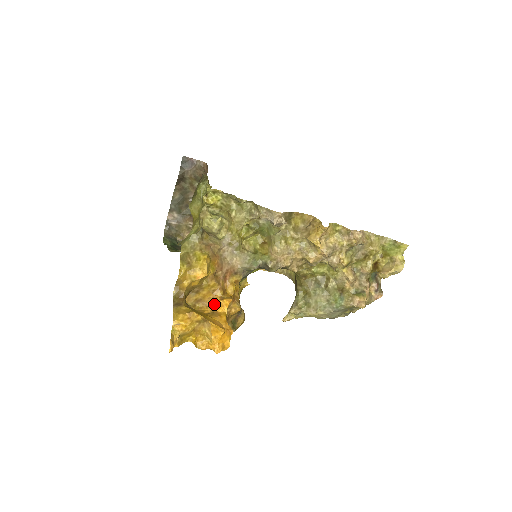
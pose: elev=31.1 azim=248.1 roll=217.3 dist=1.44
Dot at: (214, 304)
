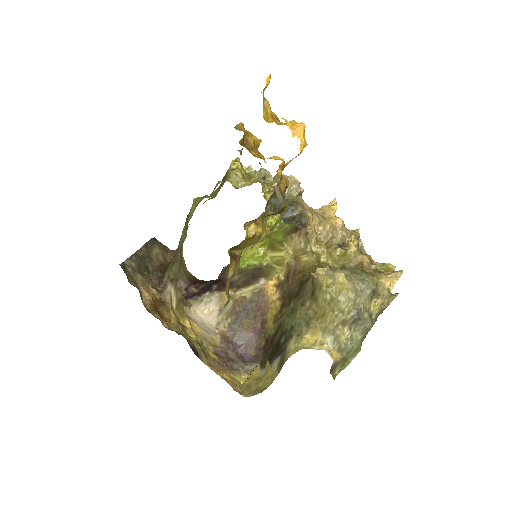
Dot at: occluded
